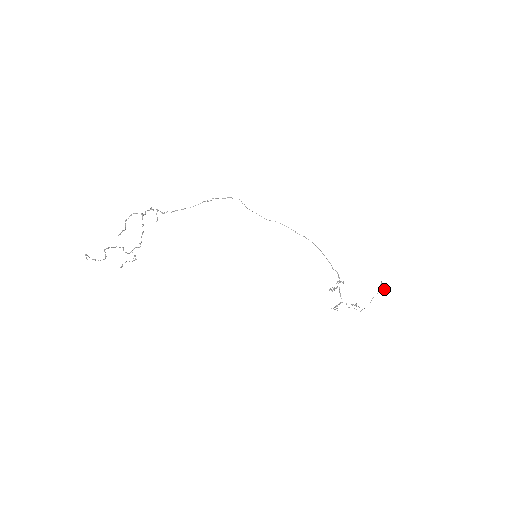
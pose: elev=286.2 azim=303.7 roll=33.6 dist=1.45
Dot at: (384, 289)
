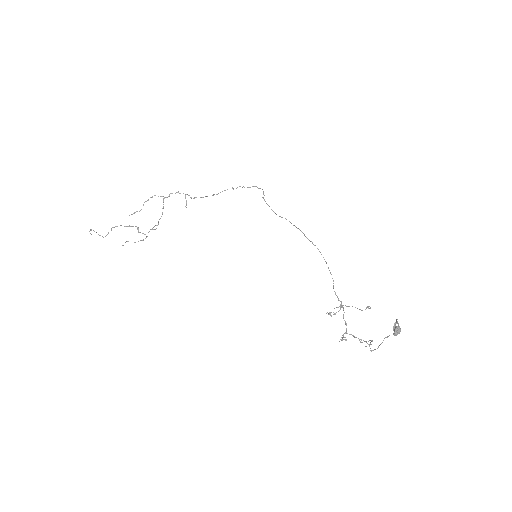
Dot at: (394, 330)
